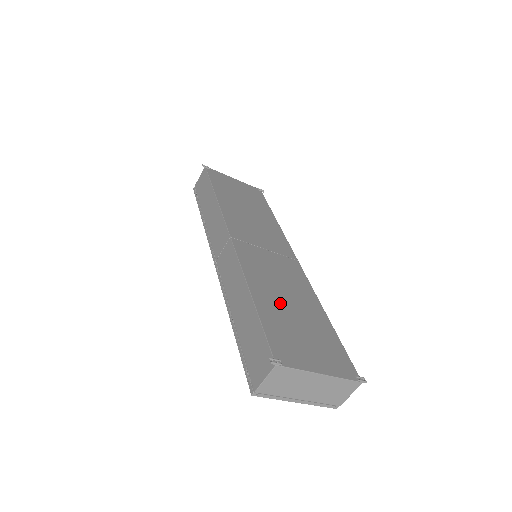
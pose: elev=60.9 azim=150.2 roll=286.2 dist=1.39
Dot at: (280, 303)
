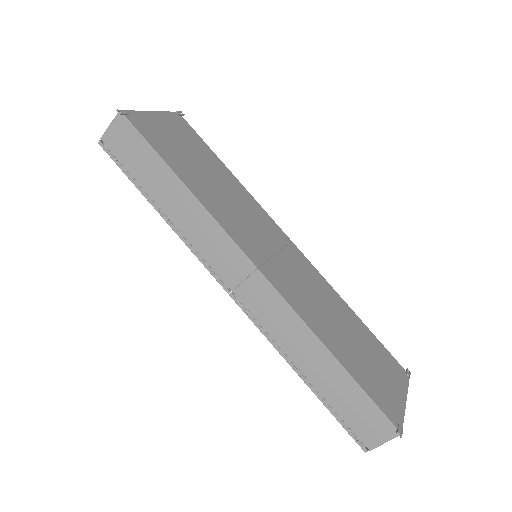
Dot at: (343, 339)
